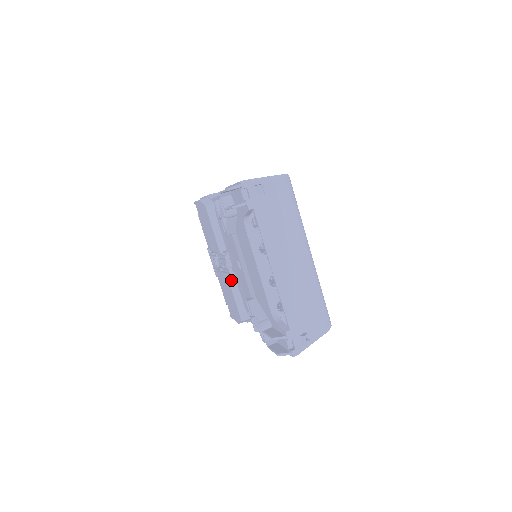
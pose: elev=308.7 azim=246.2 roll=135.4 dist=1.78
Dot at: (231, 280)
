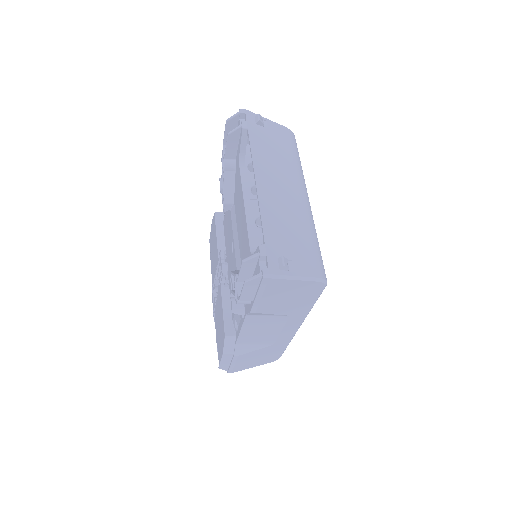
Dot at: (222, 276)
